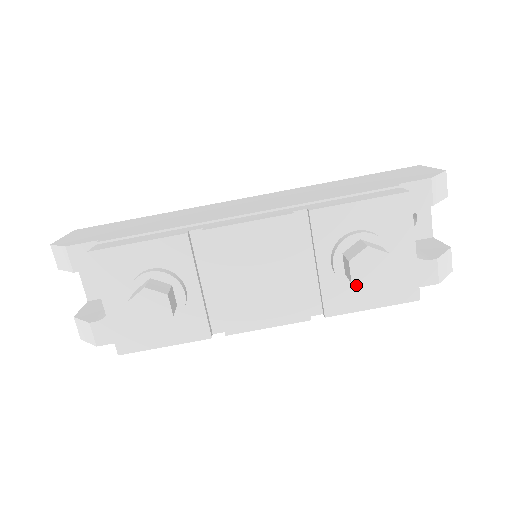
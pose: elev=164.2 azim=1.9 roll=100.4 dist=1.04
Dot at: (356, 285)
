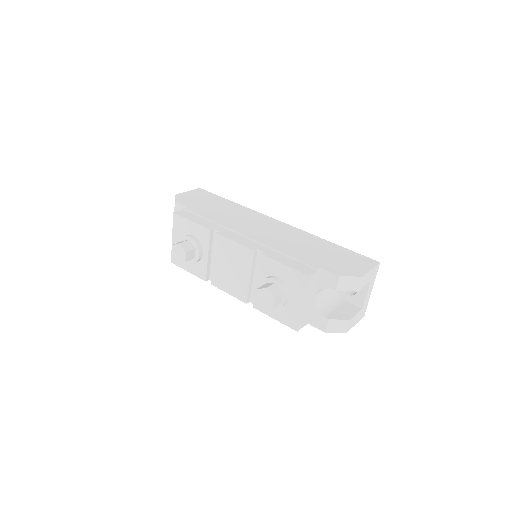
Dot at: occluded
